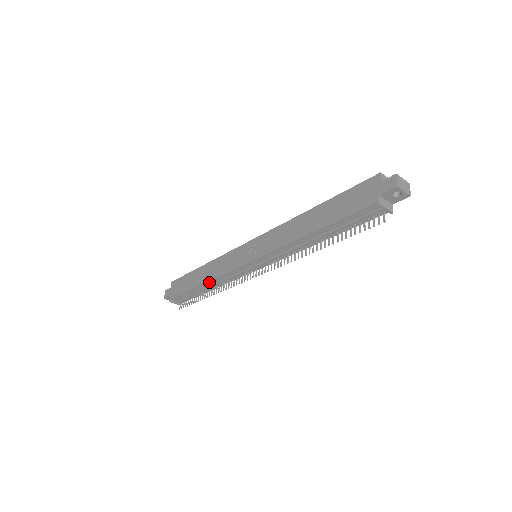
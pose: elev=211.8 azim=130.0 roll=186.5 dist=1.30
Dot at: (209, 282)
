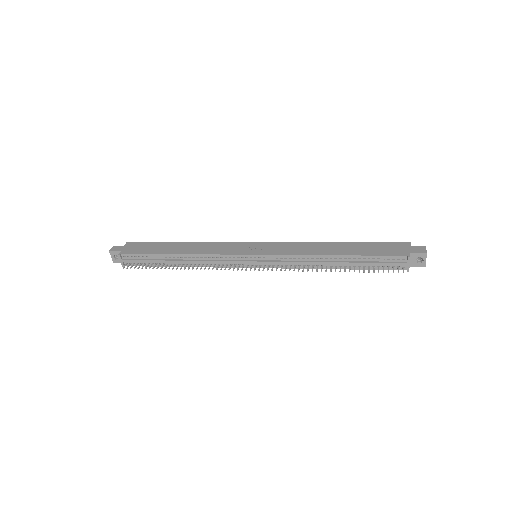
Dot at: (190, 255)
